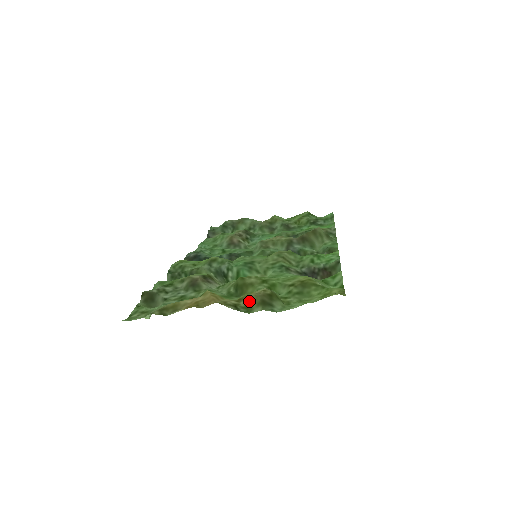
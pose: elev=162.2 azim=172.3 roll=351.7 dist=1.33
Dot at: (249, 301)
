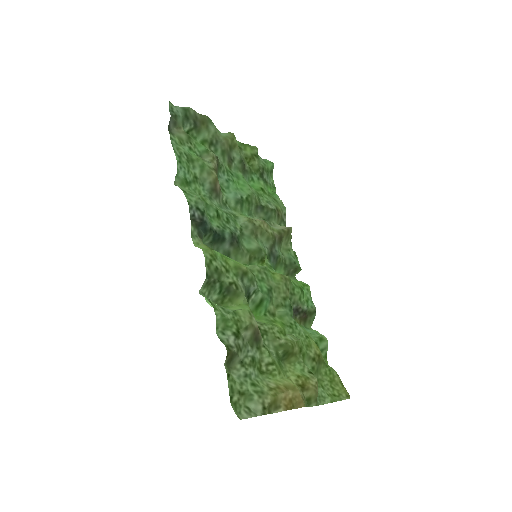
Dot at: (311, 395)
